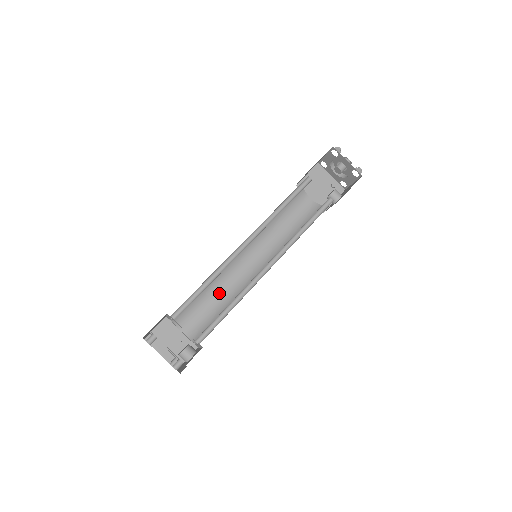
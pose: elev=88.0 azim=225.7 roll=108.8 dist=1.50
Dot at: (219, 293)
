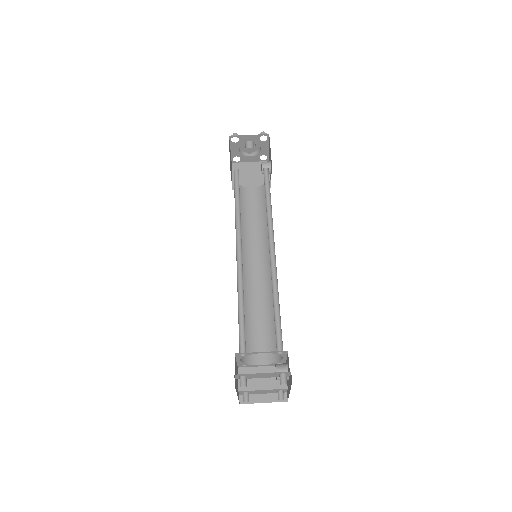
Dot at: (258, 311)
